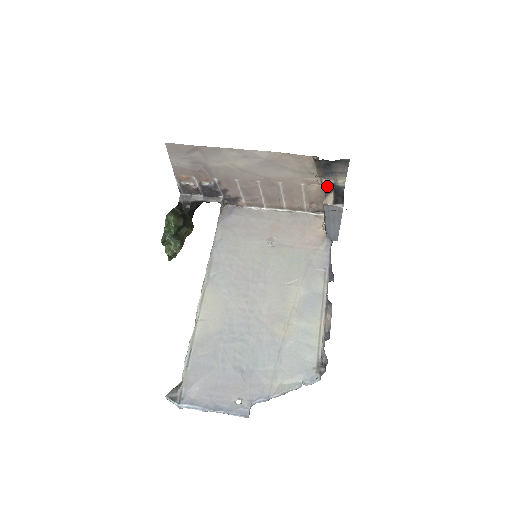
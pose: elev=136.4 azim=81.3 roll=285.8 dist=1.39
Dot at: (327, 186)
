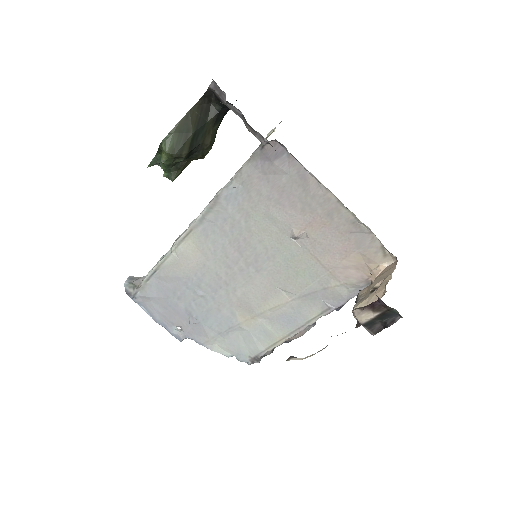
Dot at: (381, 300)
